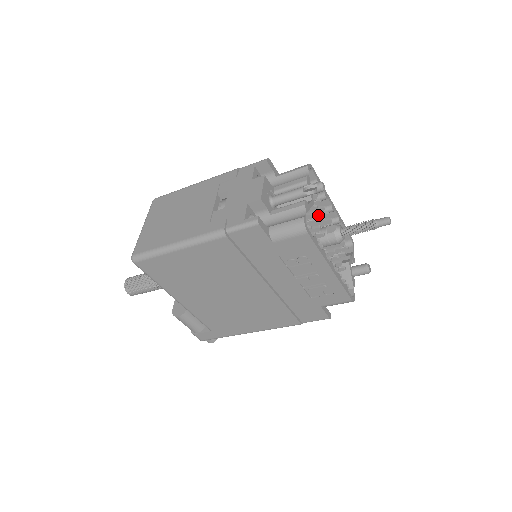
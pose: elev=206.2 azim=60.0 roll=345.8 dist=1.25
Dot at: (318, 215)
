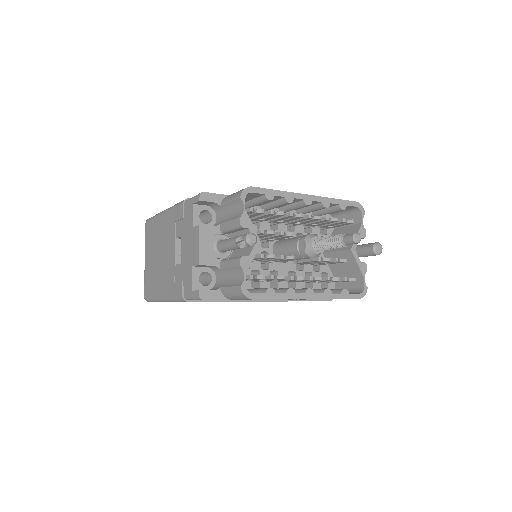
Dot at: (281, 235)
